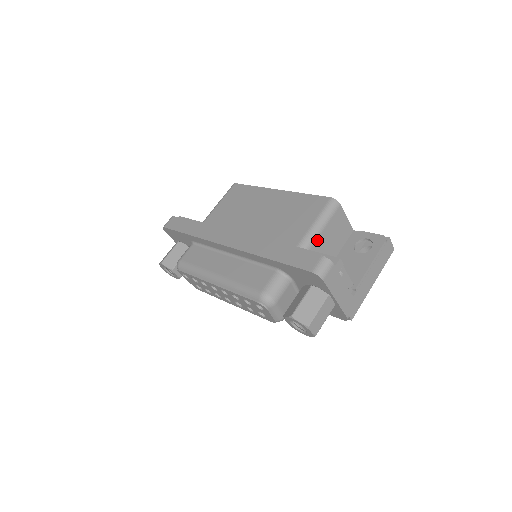
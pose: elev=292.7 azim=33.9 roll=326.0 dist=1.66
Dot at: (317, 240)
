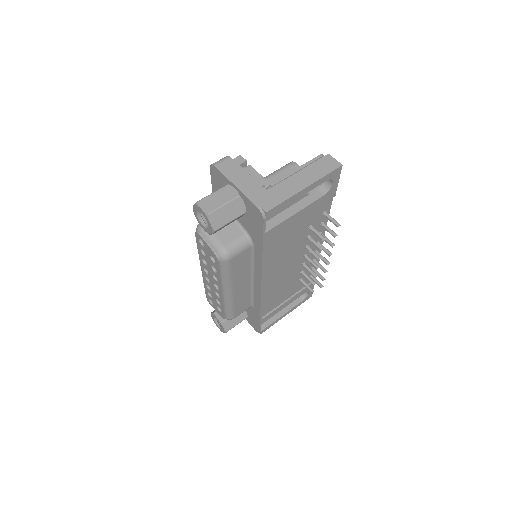
Dot at: occluded
